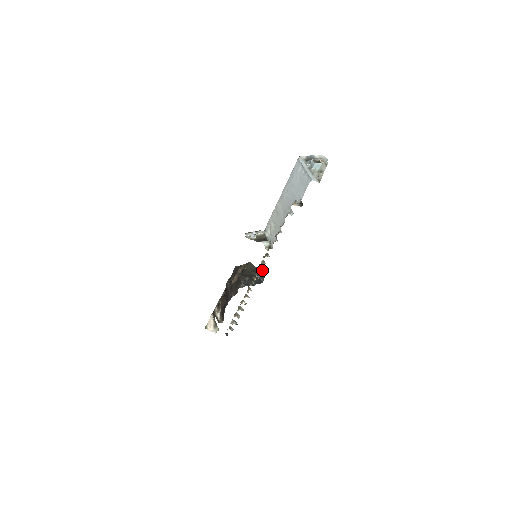
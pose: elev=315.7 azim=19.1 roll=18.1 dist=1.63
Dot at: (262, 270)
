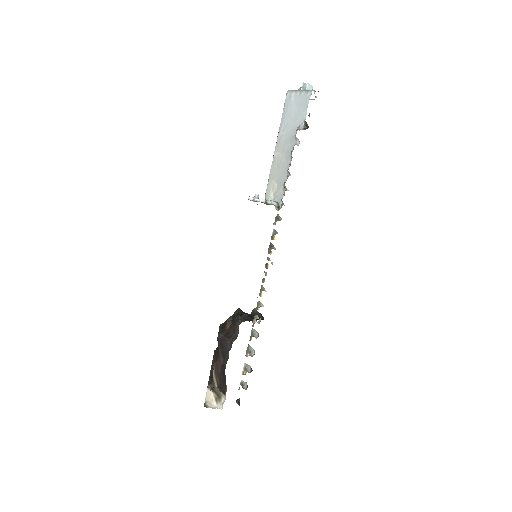
Dot at: occluded
